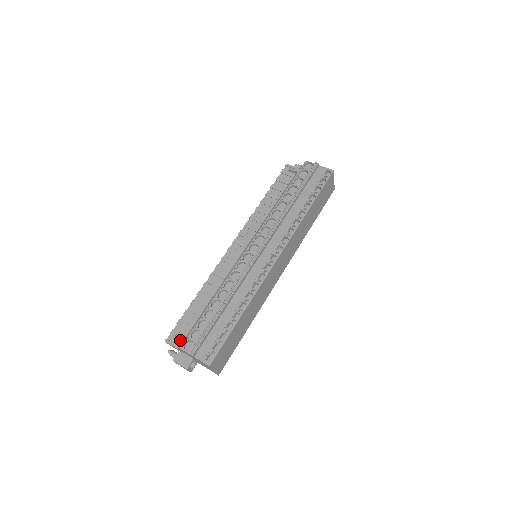
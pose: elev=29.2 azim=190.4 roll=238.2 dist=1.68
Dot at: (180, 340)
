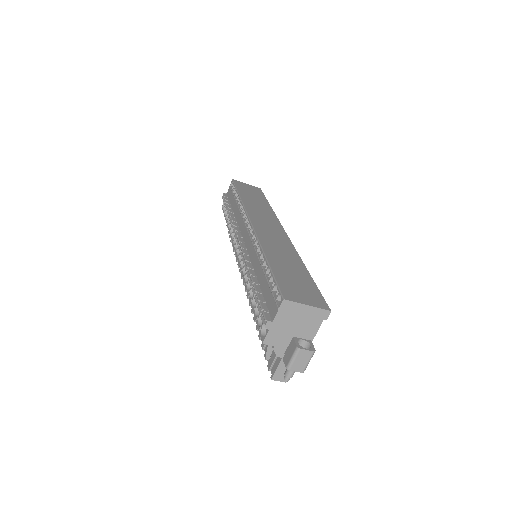
Dot at: (278, 357)
